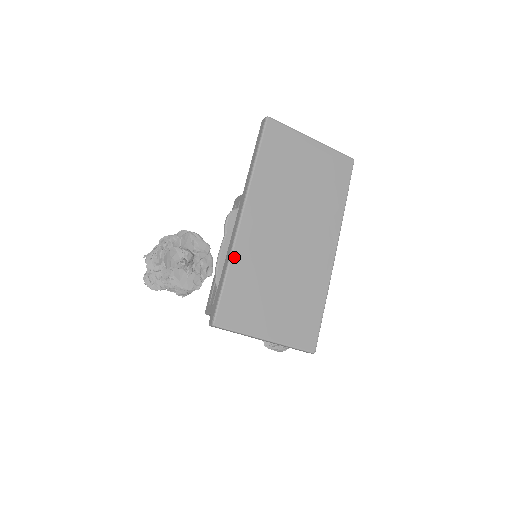
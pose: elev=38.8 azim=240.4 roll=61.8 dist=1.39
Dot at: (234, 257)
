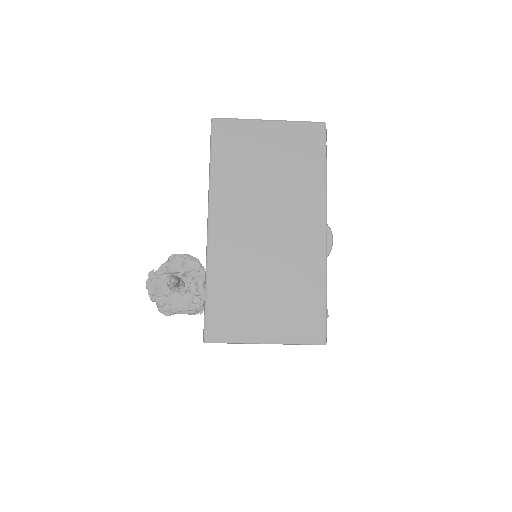
Dot at: (210, 270)
